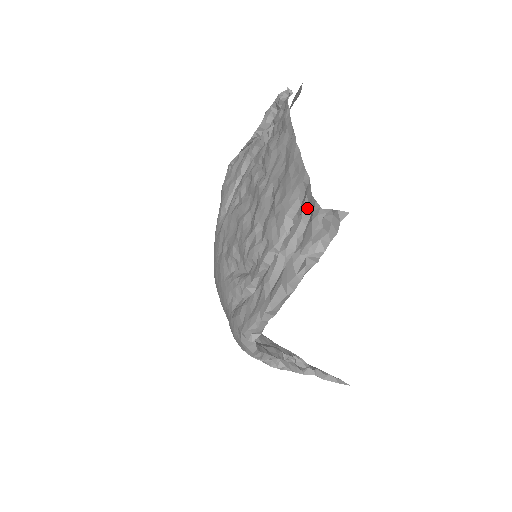
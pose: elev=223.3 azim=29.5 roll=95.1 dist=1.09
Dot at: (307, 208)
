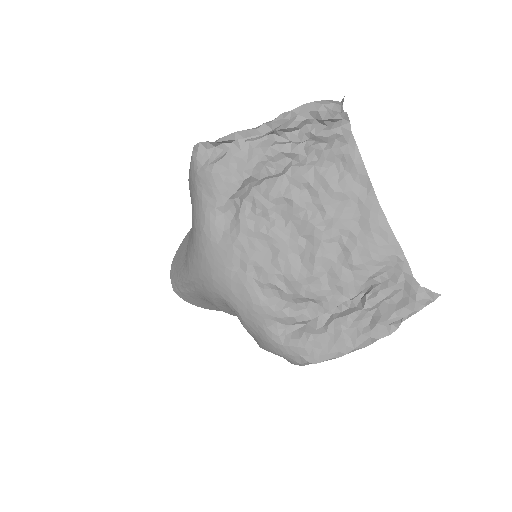
Dot at: (402, 283)
